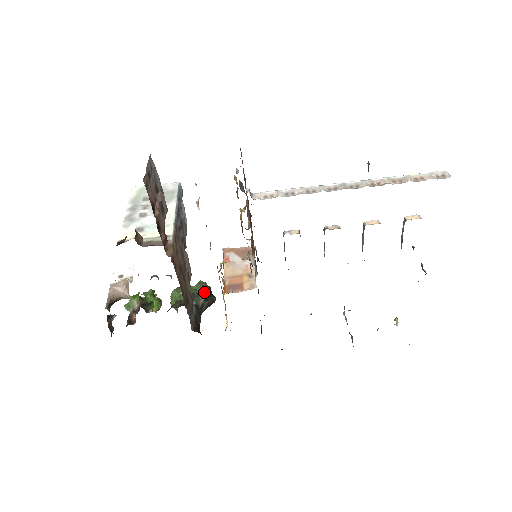
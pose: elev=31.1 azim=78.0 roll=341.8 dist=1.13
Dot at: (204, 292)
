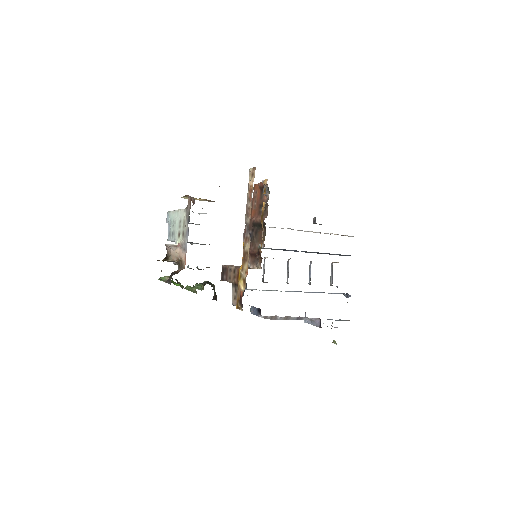
Dot at: (214, 285)
